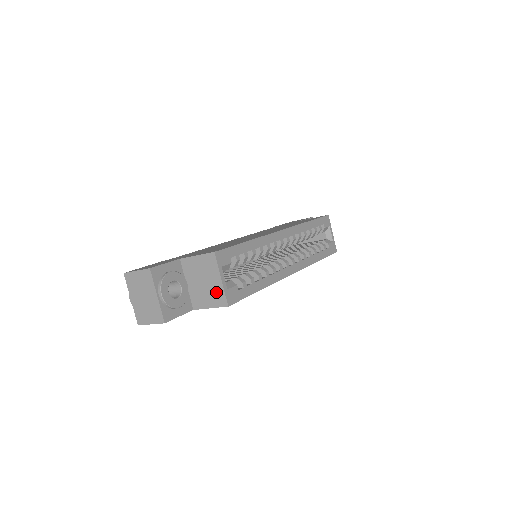
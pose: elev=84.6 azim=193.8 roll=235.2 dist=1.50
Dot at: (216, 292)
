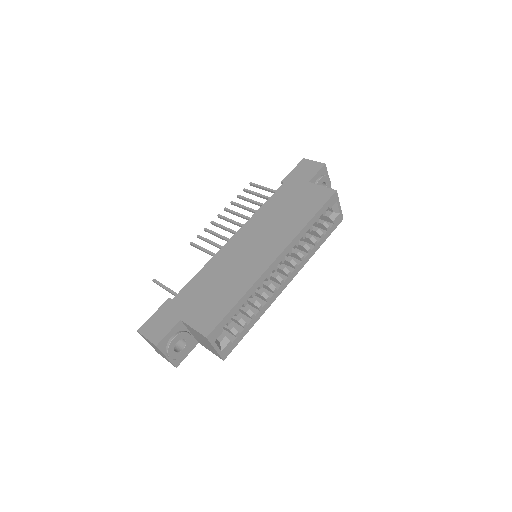
Dot at: (213, 350)
